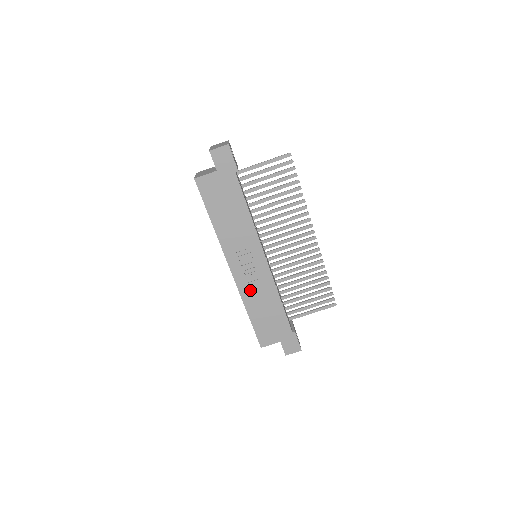
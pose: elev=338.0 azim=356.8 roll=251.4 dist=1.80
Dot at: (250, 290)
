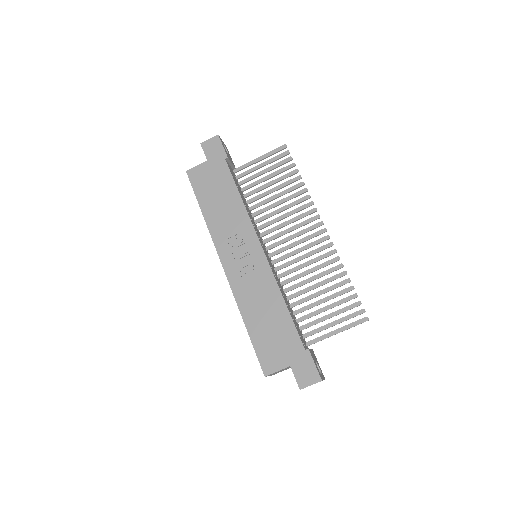
Dot at: (246, 290)
